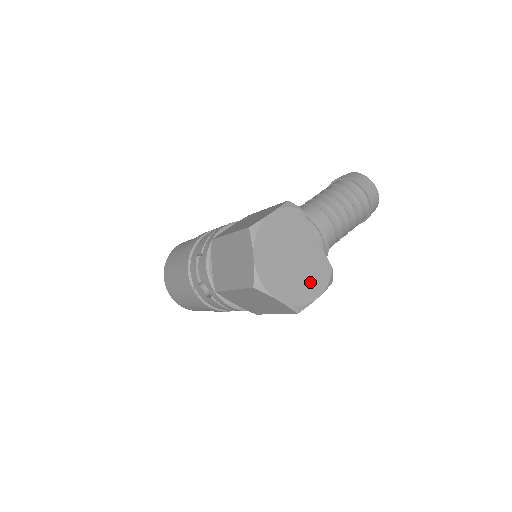
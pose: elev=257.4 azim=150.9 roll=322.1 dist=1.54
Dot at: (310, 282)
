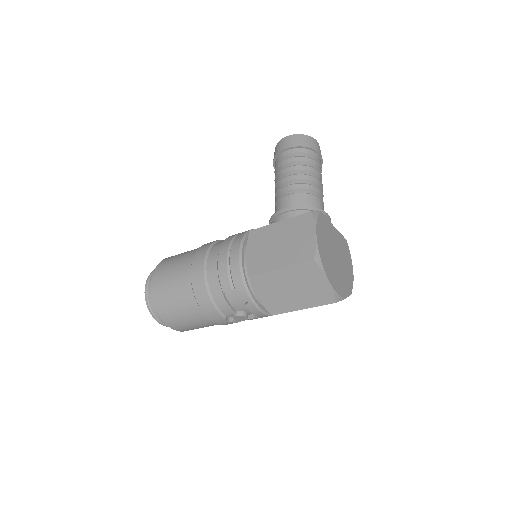
Dot at: (347, 264)
